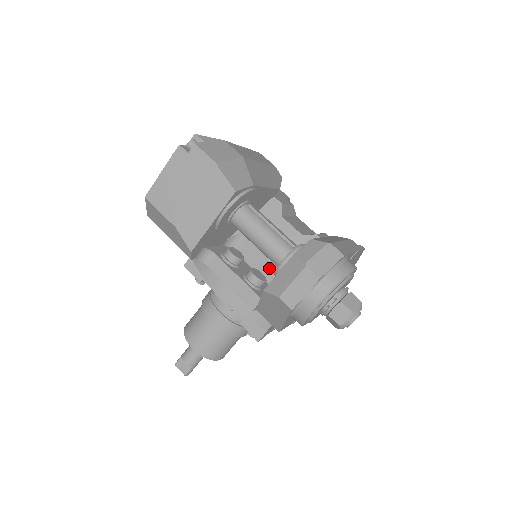
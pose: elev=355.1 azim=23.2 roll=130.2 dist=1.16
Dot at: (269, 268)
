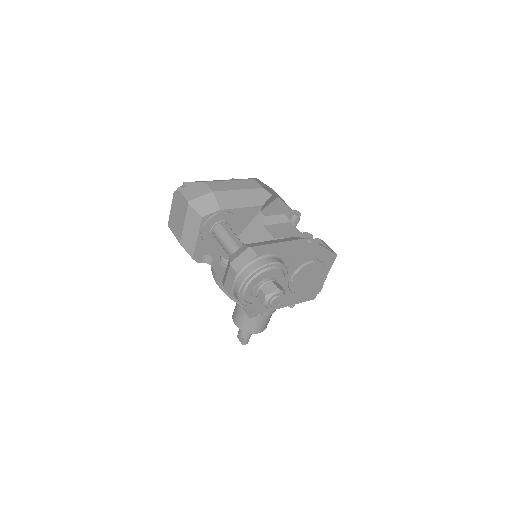
Dot at: occluded
